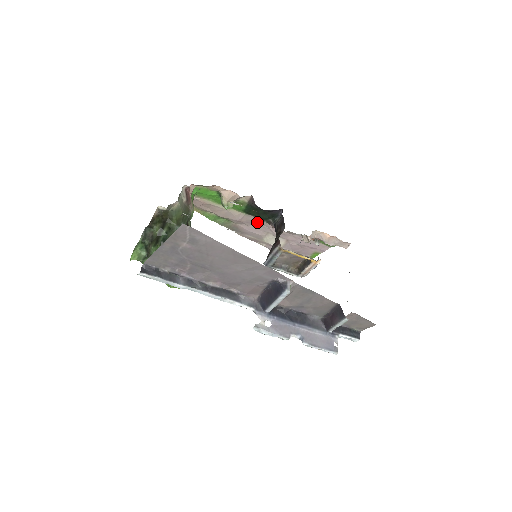
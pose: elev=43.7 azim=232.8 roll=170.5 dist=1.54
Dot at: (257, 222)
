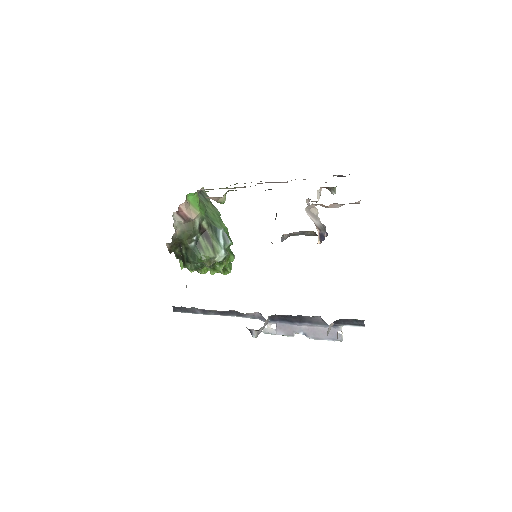
Dot at: occluded
